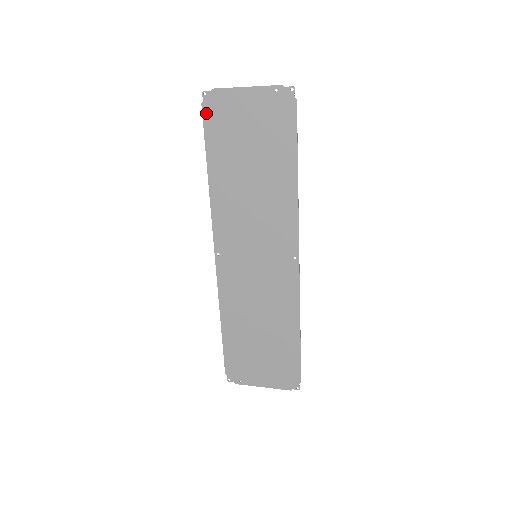
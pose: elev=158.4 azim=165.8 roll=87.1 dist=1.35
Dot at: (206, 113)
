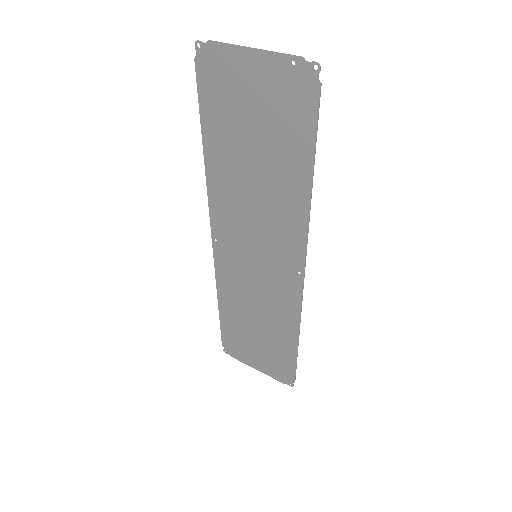
Dot at: (200, 73)
